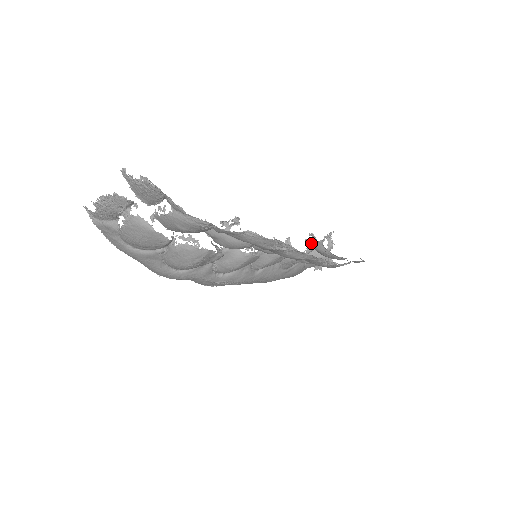
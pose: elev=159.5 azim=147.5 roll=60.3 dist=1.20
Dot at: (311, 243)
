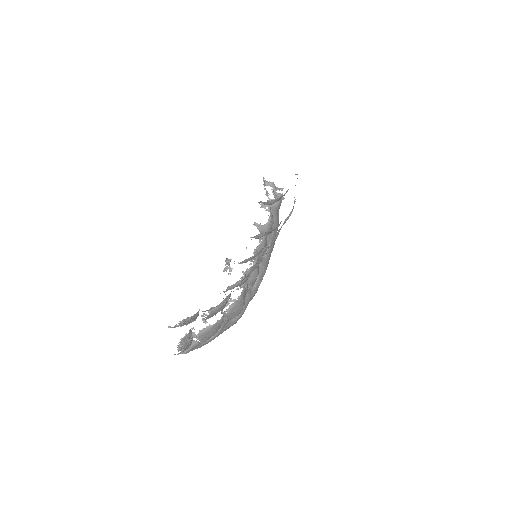
Dot at: (265, 205)
